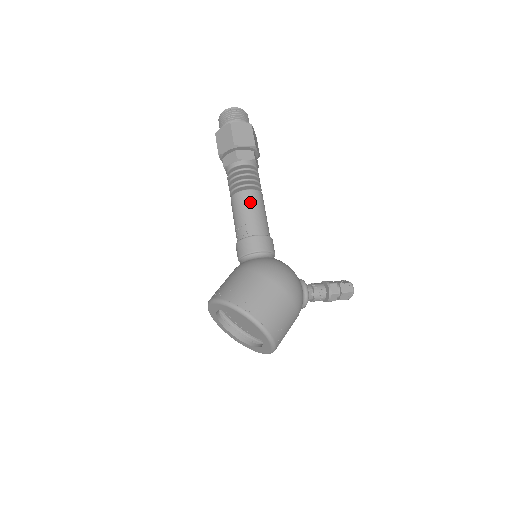
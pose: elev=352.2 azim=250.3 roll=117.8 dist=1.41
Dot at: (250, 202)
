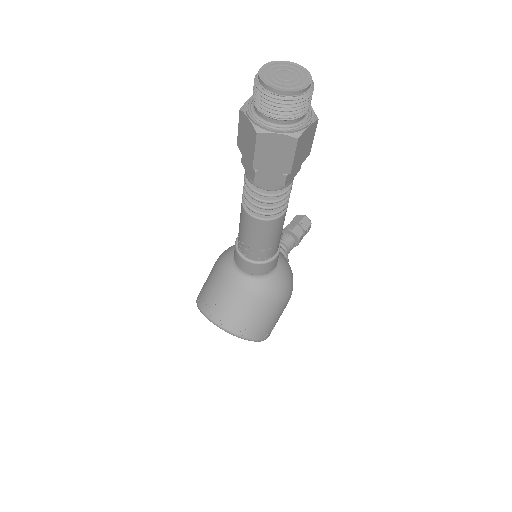
Dot at: (279, 229)
